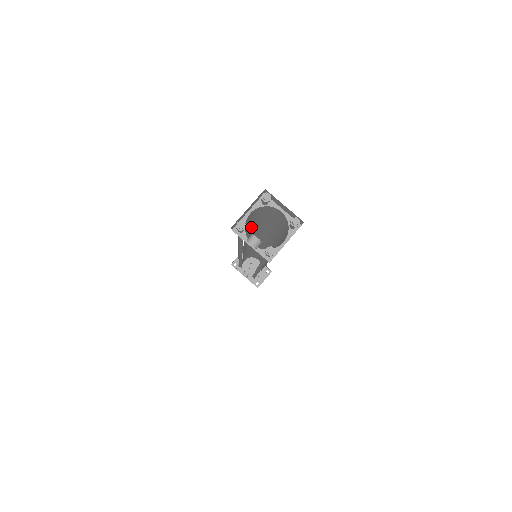
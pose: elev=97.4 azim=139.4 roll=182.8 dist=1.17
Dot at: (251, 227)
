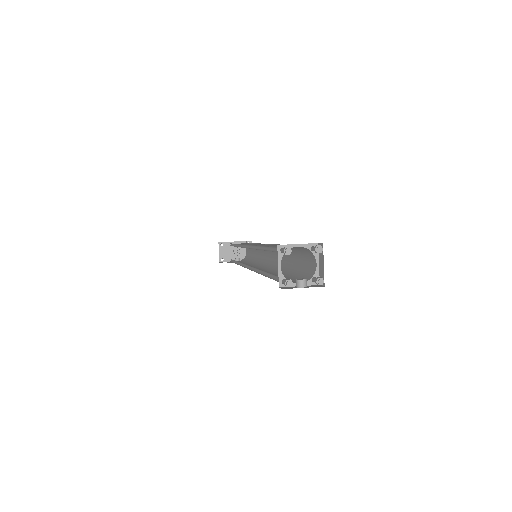
Dot at: occluded
